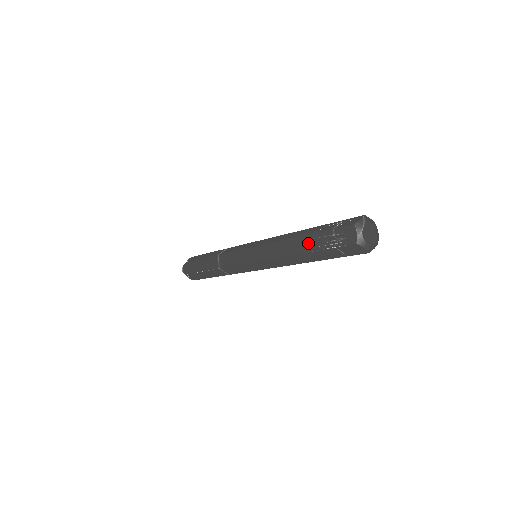
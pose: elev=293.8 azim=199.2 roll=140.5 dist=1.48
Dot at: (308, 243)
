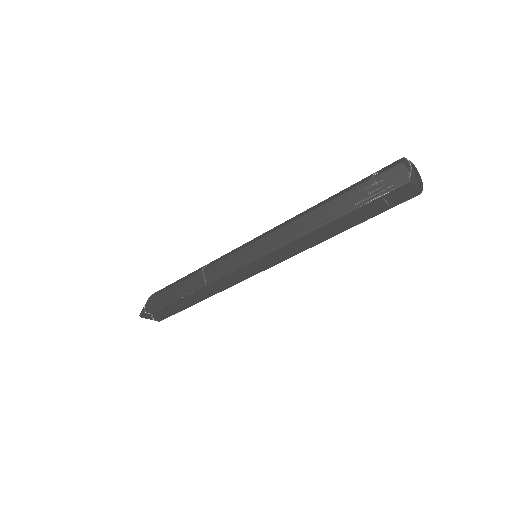
Dot at: (340, 206)
